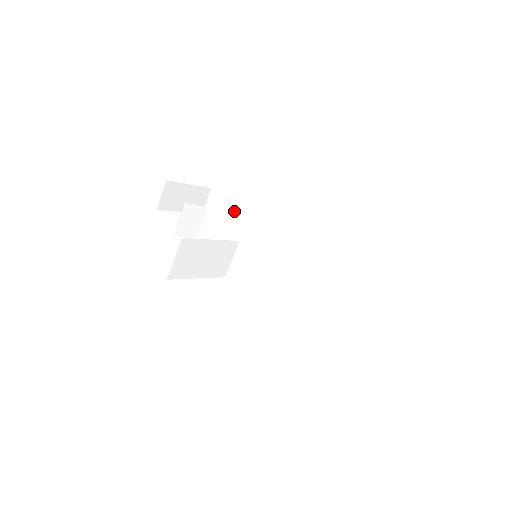
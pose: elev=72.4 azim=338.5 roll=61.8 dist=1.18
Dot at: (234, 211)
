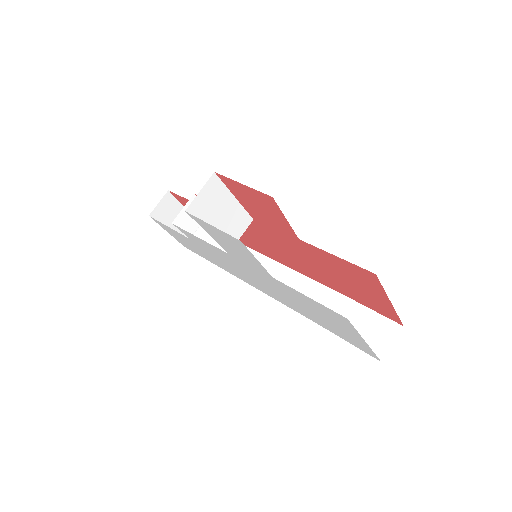
Dot at: occluded
